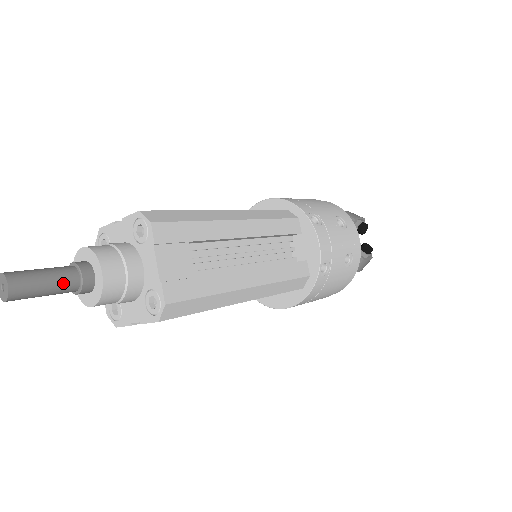
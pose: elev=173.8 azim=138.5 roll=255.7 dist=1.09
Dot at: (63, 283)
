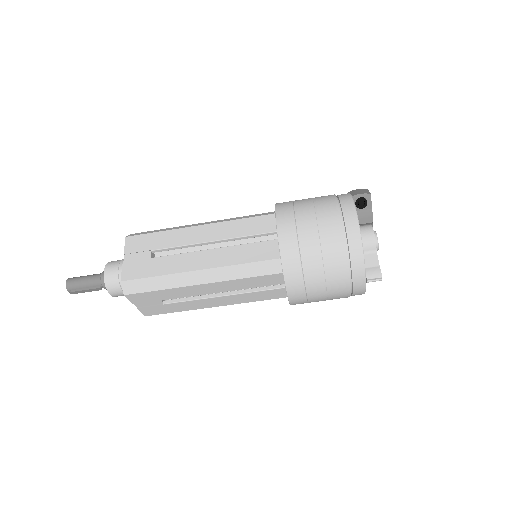
Dot at: (95, 275)
